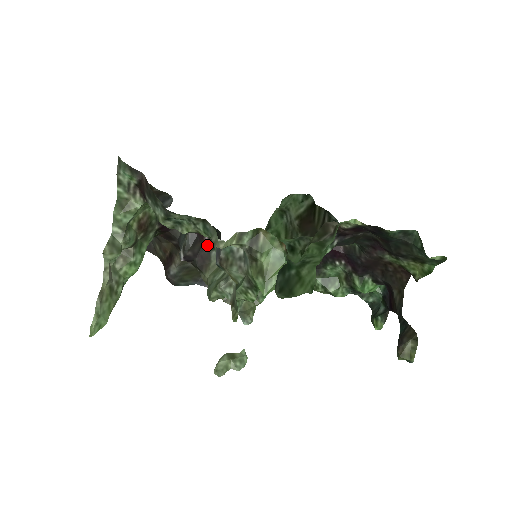
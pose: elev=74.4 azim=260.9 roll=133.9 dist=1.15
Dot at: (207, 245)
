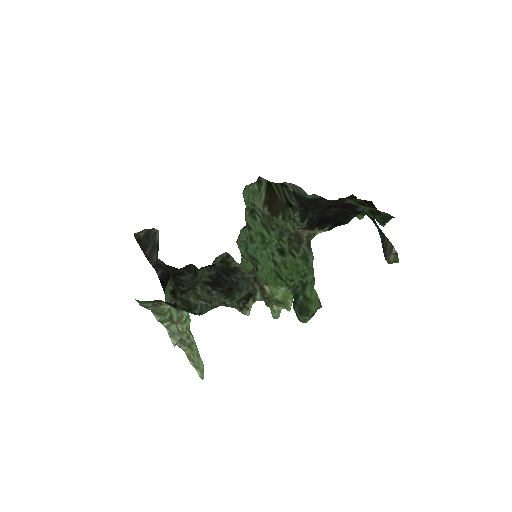
Dot at: occluded
